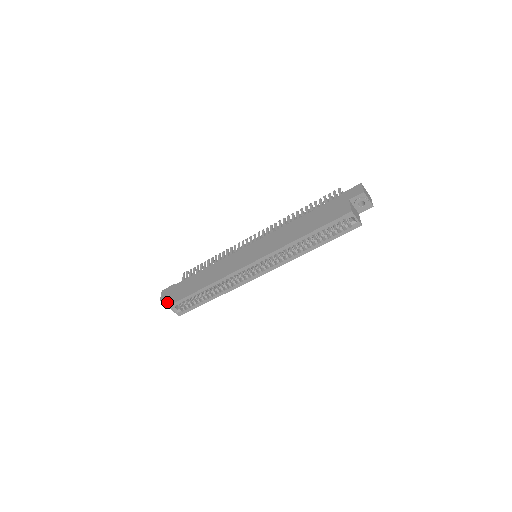
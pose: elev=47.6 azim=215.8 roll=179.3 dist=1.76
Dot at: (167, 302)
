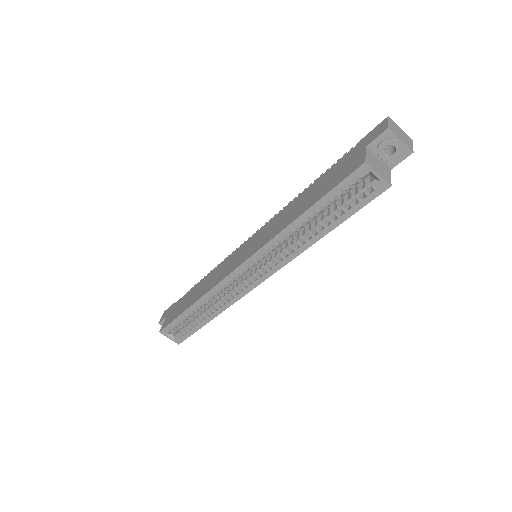
Dot at: occluded
